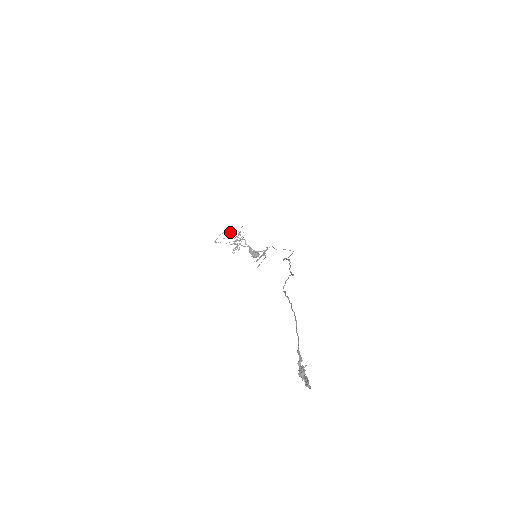
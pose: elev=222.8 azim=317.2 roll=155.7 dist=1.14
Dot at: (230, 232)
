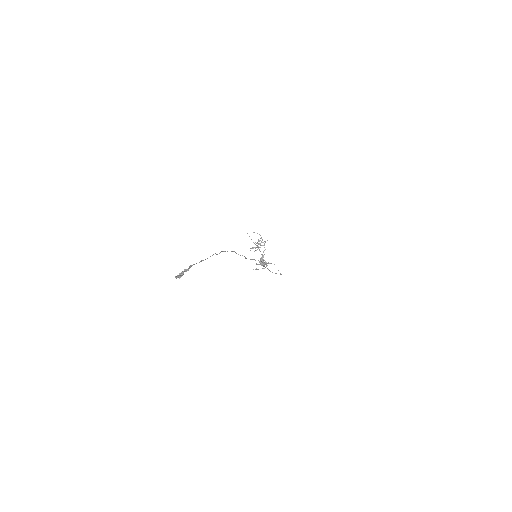
Dot at: occluded
